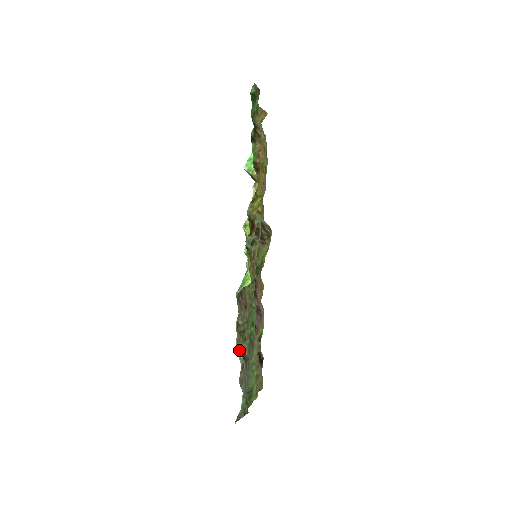
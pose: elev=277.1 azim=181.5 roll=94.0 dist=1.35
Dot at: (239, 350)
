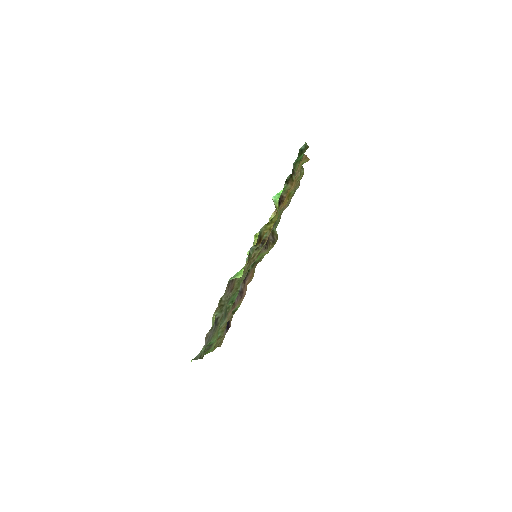
Dot at: (214, 317)
